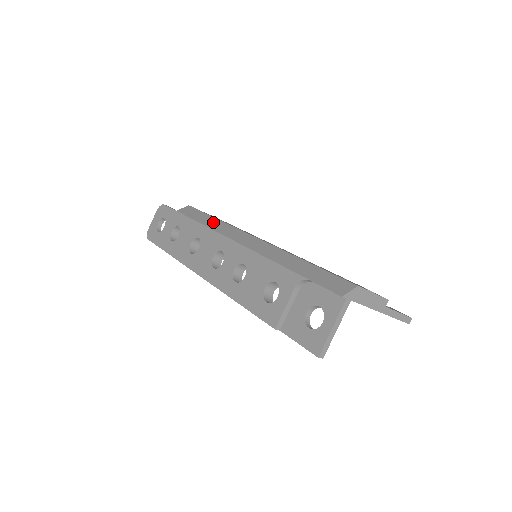
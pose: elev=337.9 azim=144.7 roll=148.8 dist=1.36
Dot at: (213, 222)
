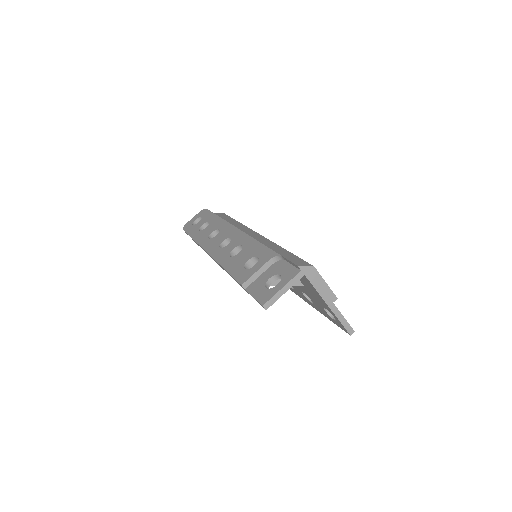
Dot at: (235, 222)
